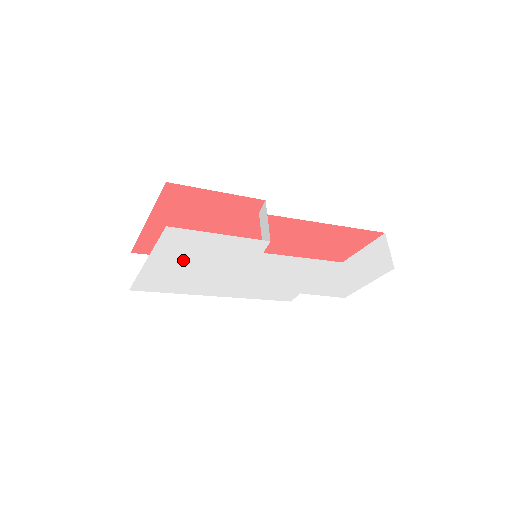
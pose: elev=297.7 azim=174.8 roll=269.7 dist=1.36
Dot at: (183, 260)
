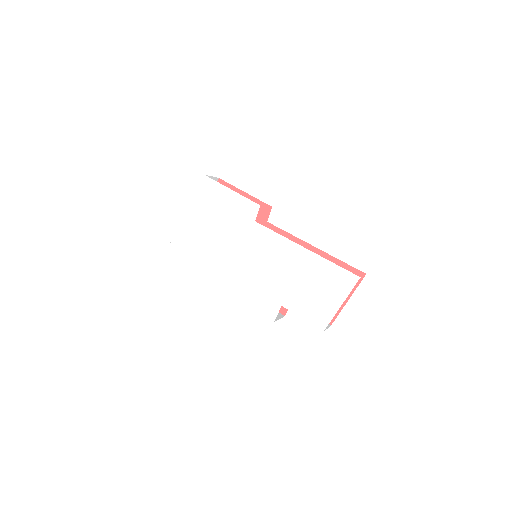
Dot at: (205, 220)
